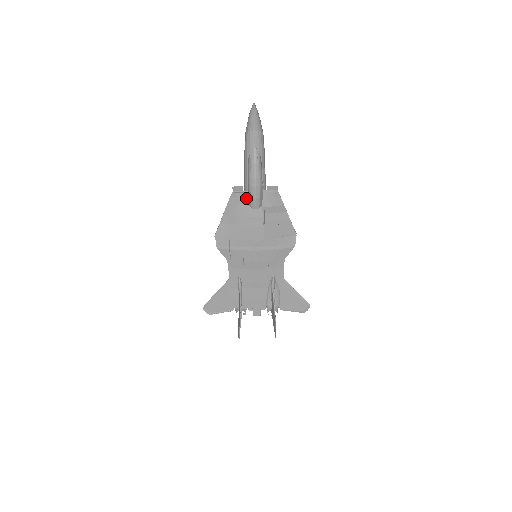
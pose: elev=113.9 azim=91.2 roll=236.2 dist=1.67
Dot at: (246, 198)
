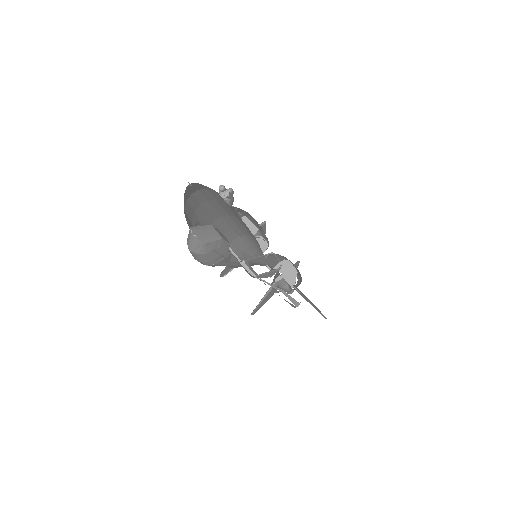
Dot at: occluded
